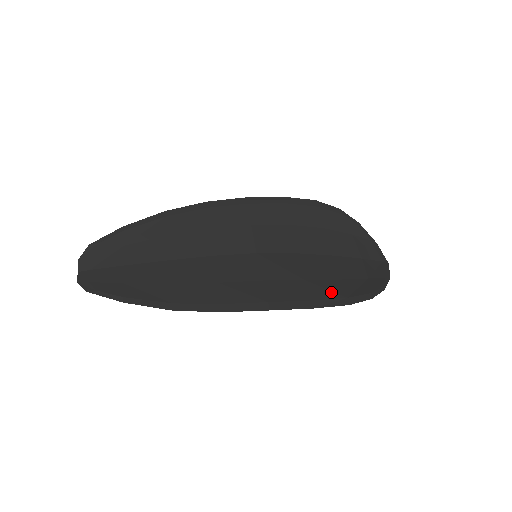
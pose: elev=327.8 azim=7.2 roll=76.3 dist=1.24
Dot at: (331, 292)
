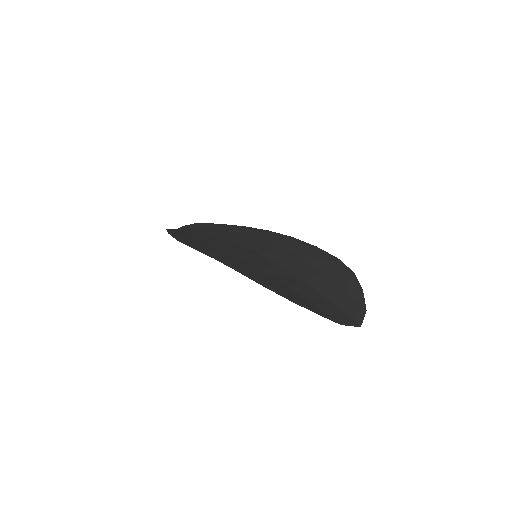
Dot at: (265, 279)
